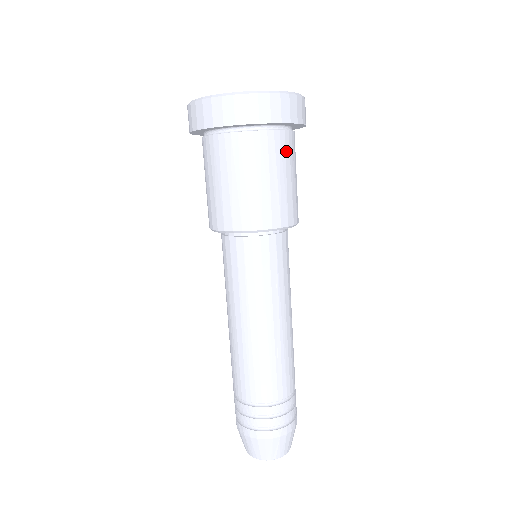
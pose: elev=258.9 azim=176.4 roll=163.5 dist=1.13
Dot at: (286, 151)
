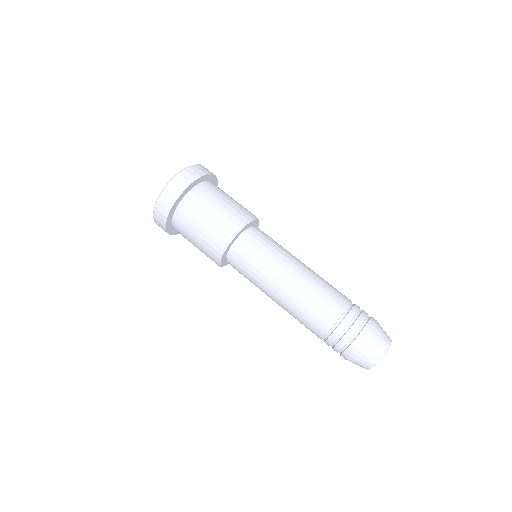
Dot at: (220, 190)
